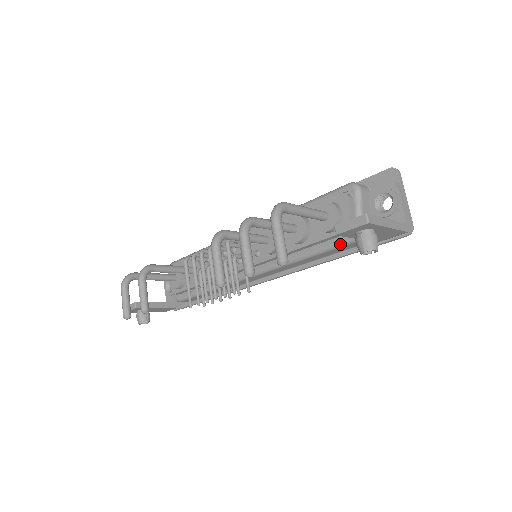
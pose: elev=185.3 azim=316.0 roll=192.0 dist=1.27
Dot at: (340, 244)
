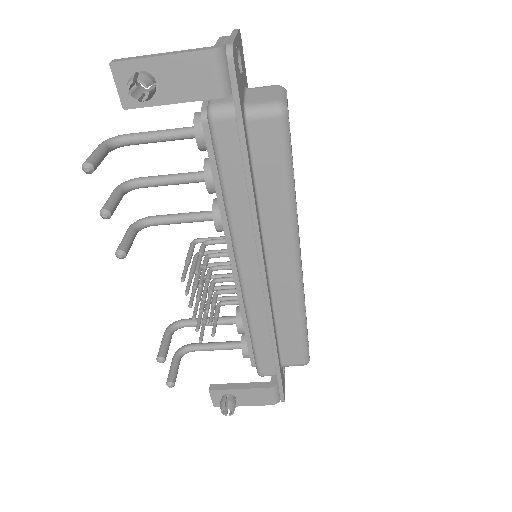
Dot at: (213, 141)
